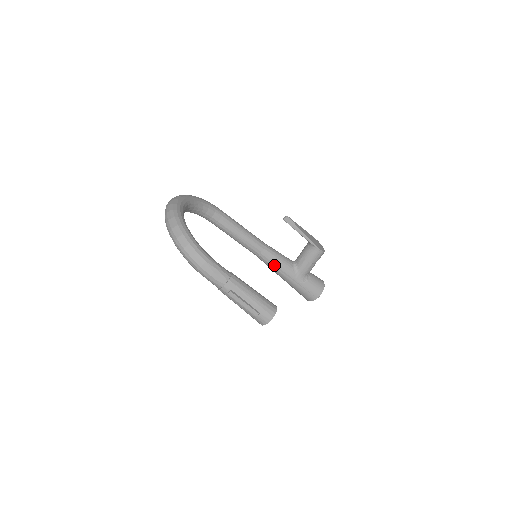
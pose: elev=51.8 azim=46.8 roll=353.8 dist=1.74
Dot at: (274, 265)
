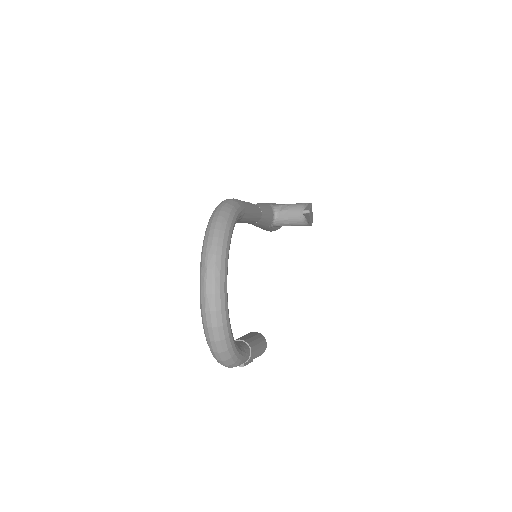
Dot at: (256, 225)
